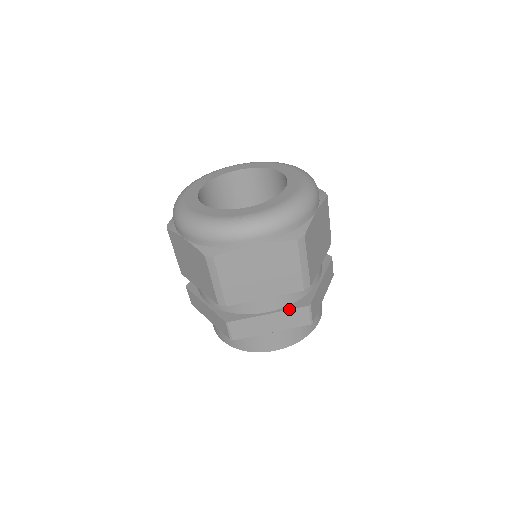
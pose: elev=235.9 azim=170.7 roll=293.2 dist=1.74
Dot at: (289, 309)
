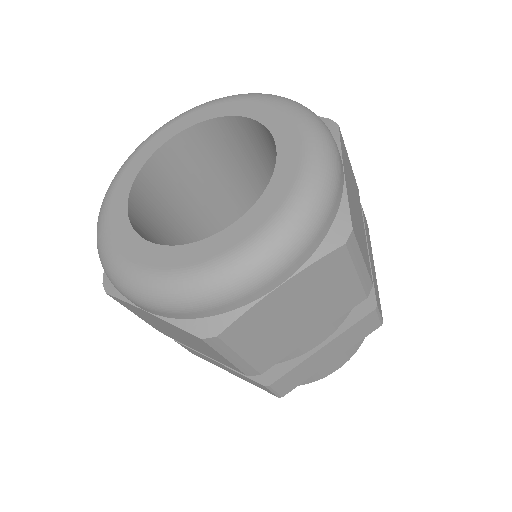
Dot at: (349, 327)
